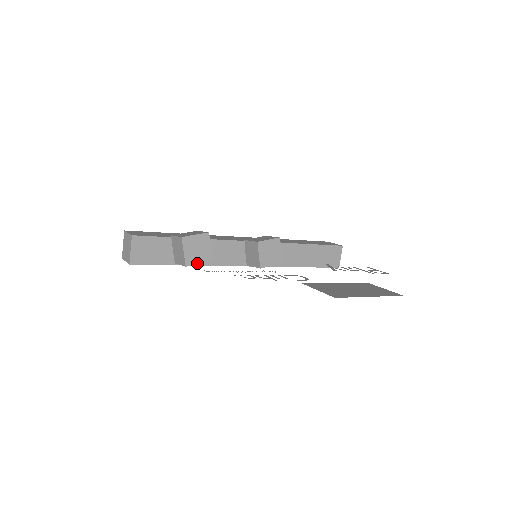
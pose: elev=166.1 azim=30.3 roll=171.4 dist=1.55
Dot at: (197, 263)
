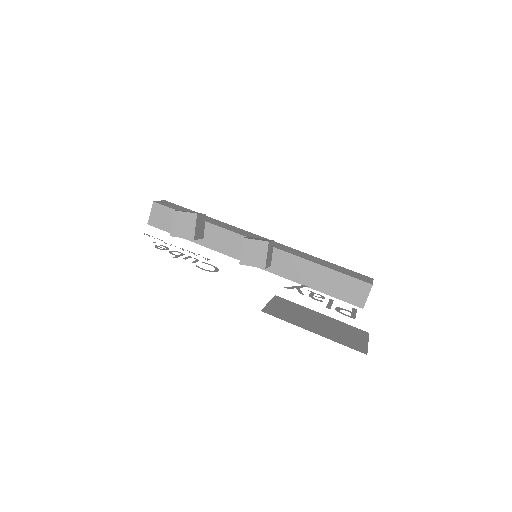
Dot at: (180, 237)
